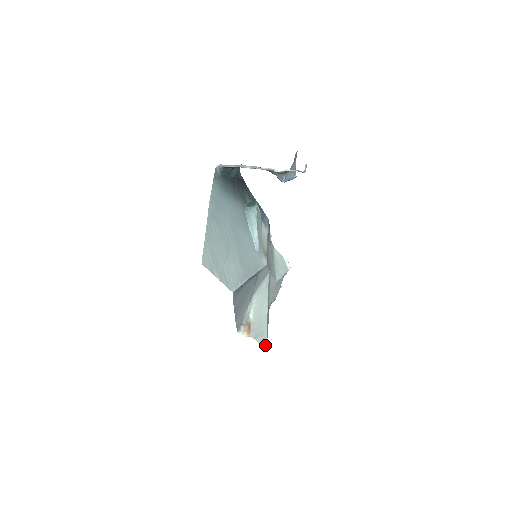
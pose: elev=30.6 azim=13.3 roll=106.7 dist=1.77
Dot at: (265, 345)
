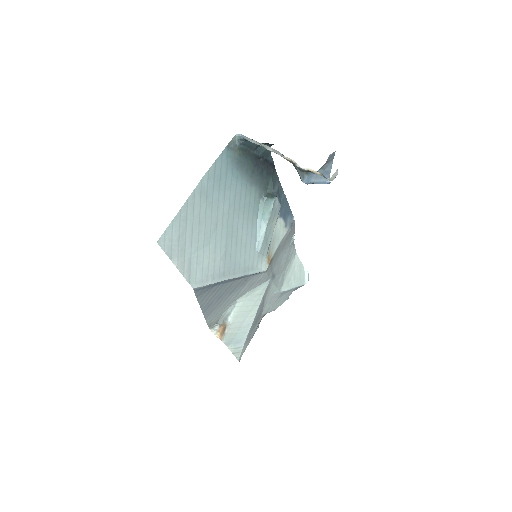
Dot at: (238, 355)
